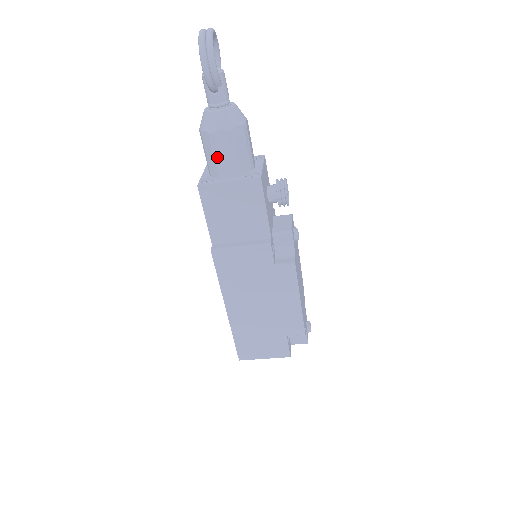
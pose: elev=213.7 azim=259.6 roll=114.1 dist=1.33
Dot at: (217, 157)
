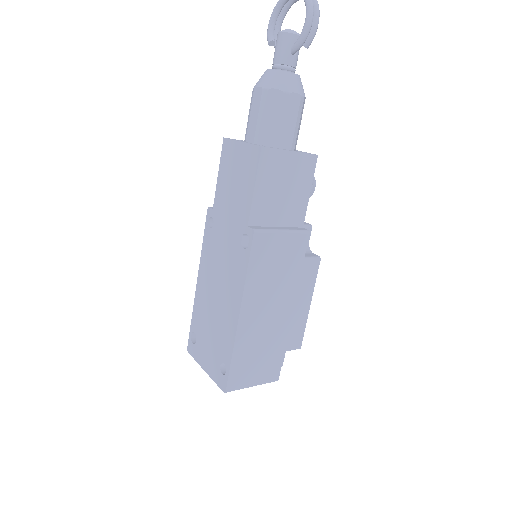
Dot at: (282, 121)
